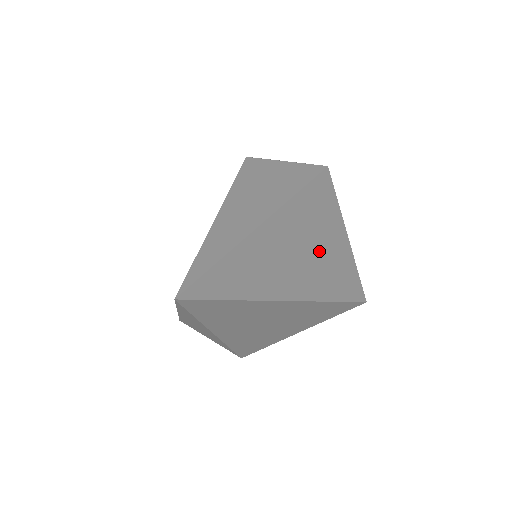
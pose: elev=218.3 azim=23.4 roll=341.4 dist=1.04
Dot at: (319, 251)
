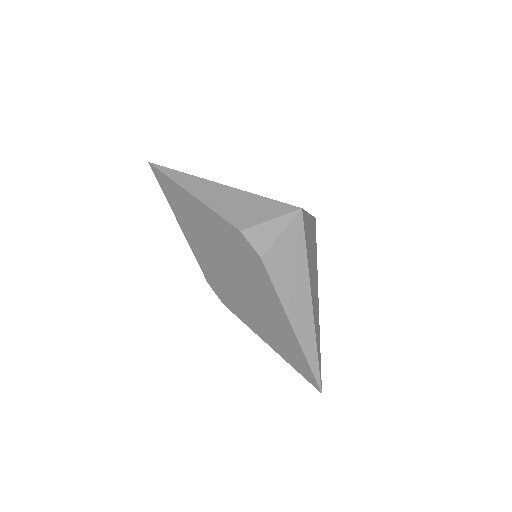
Dot at: (313, 259)
